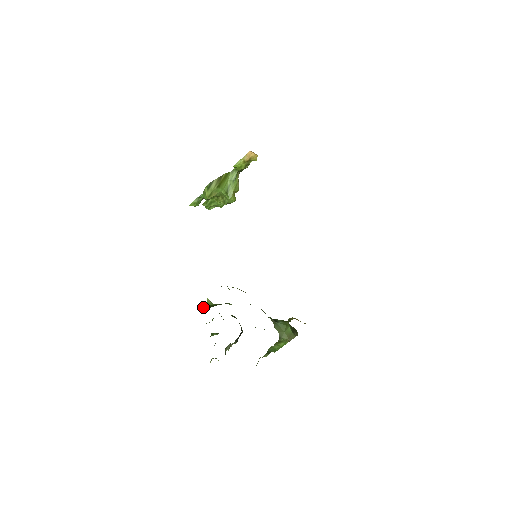
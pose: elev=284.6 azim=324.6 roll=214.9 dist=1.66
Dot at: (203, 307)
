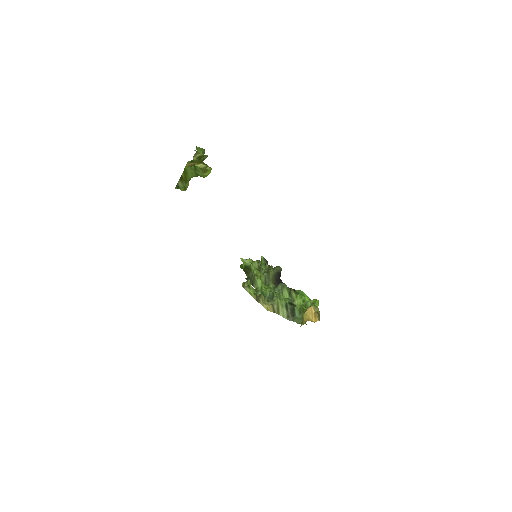
Dot at: (241, 267)
